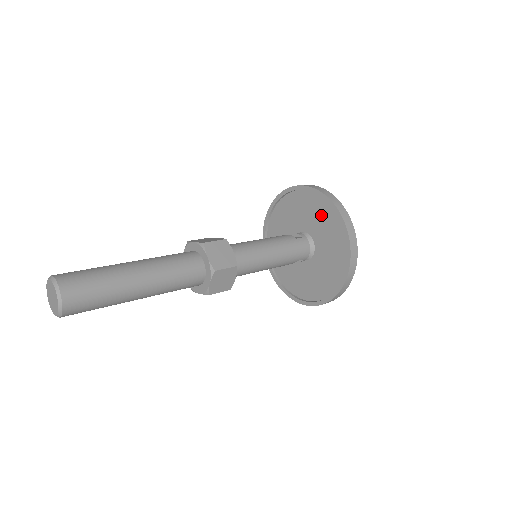
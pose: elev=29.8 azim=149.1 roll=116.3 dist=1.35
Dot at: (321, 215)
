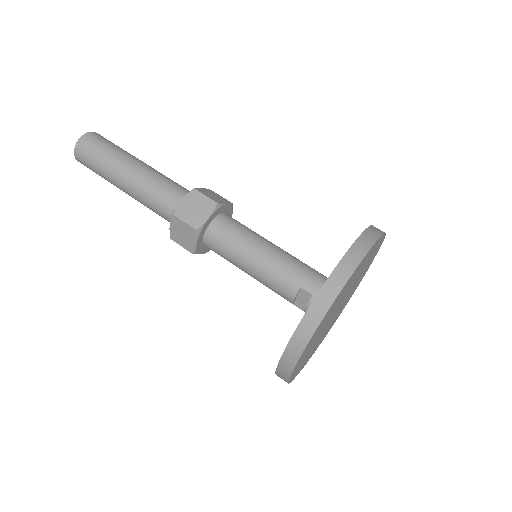
Dot at: occluded
